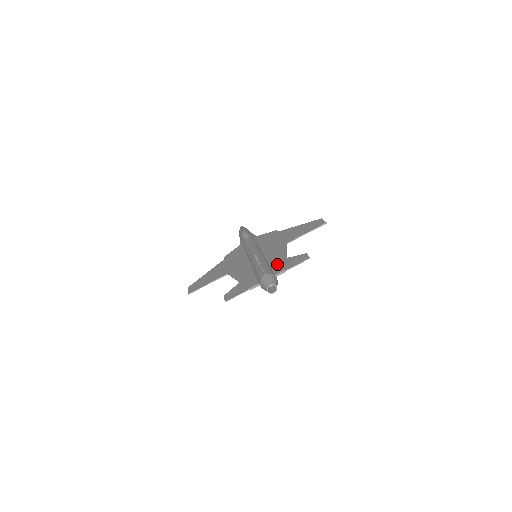
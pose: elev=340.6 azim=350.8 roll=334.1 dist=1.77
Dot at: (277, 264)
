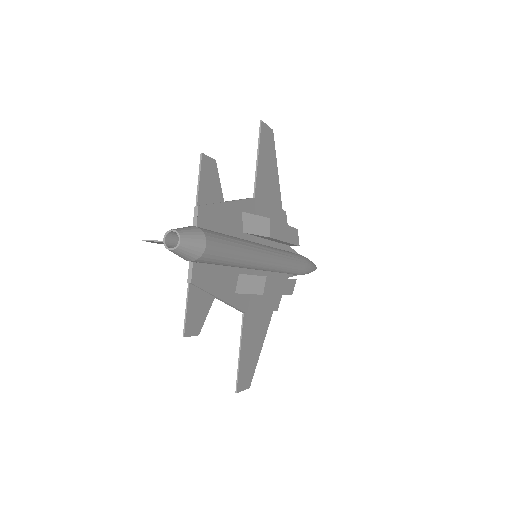
Dot at: (214, 219)
